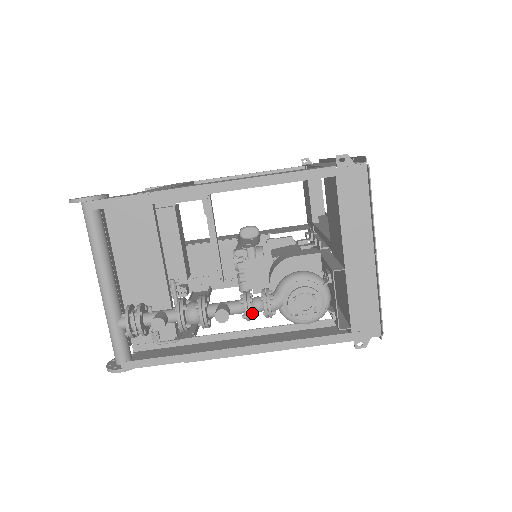
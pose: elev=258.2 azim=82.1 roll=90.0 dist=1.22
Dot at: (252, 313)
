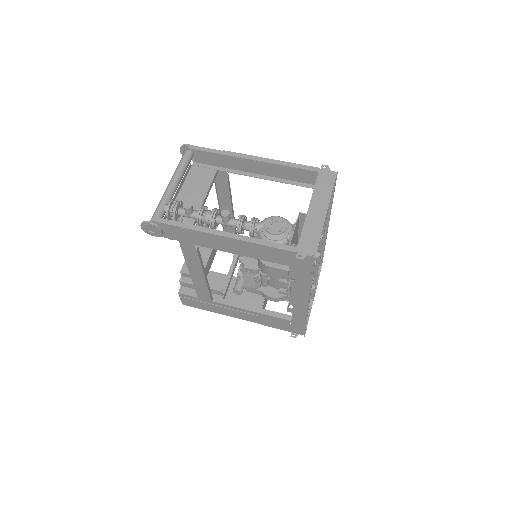
Dot at: (242, 224)
